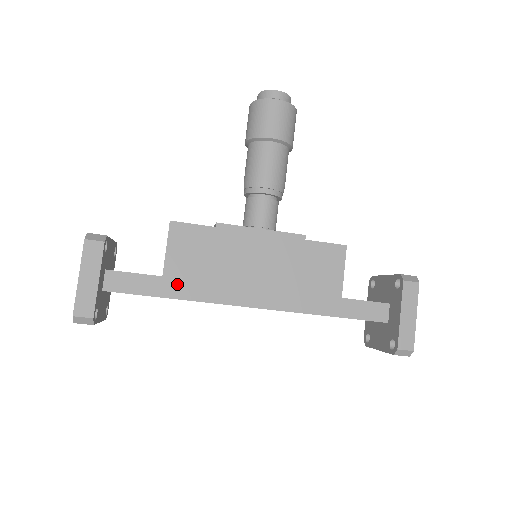
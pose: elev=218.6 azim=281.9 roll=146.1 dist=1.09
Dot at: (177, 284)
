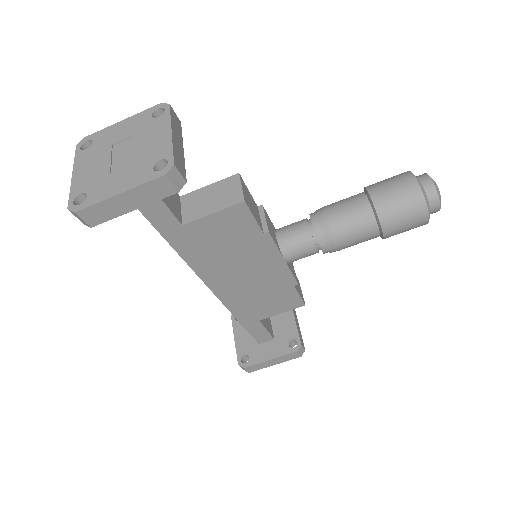
Dot at: (185, 238)
